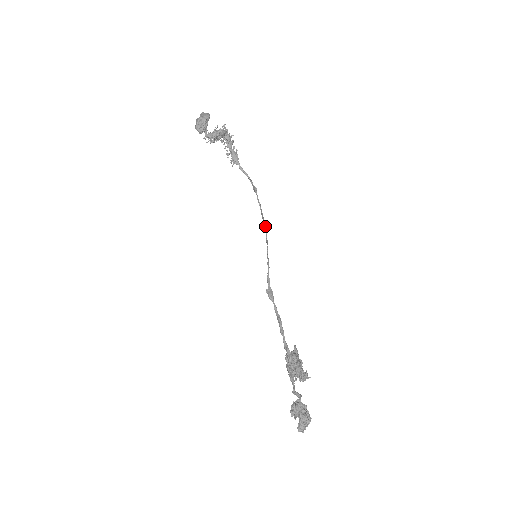
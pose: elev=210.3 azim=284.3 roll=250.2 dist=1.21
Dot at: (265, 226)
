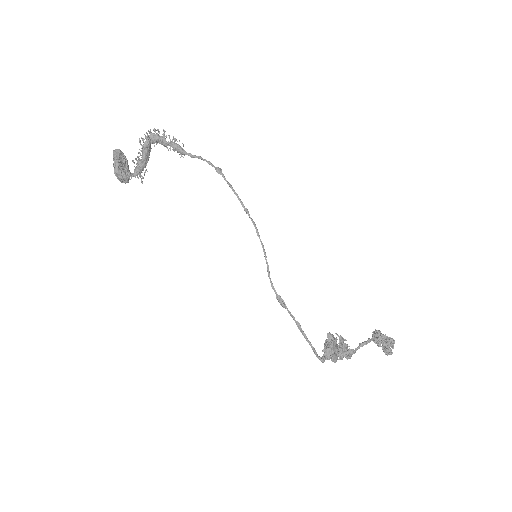
Dot at: occluded
